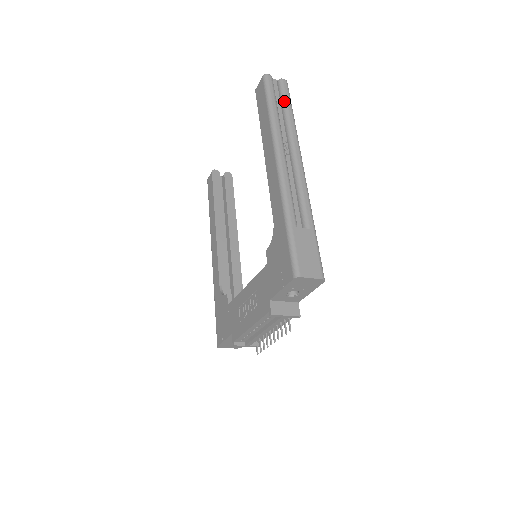
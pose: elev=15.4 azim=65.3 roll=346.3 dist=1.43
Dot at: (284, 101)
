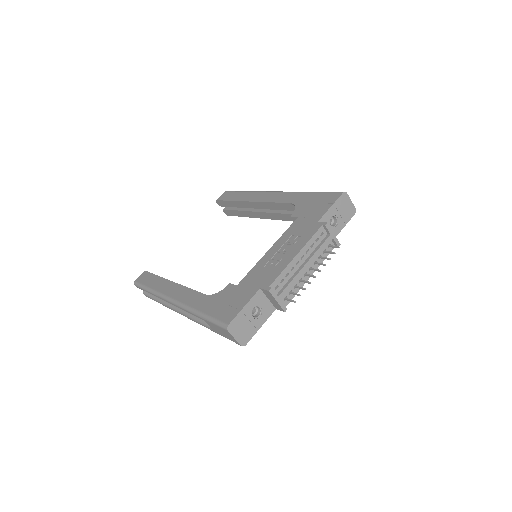
Dot at: occluded
